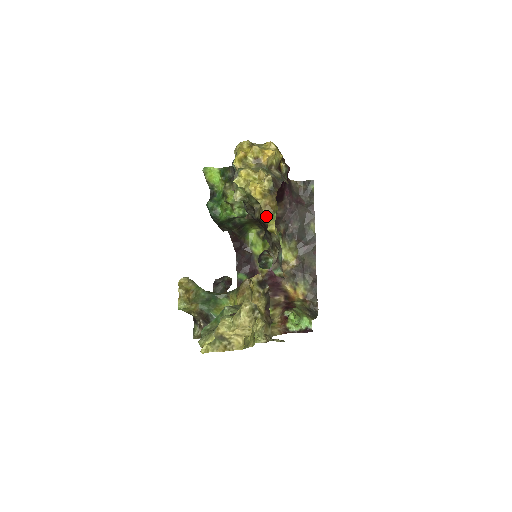
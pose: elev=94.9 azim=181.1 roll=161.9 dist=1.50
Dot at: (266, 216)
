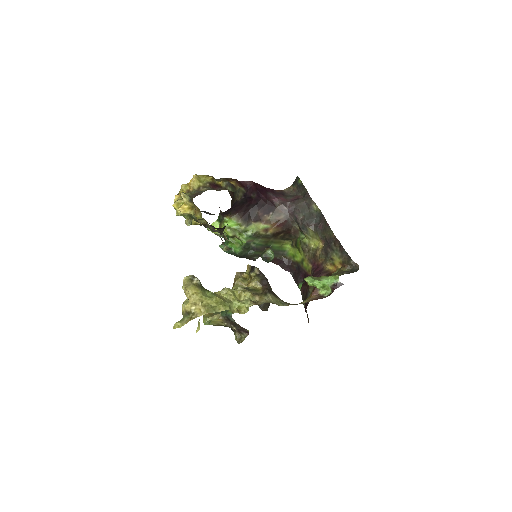
Dot at: occluded
